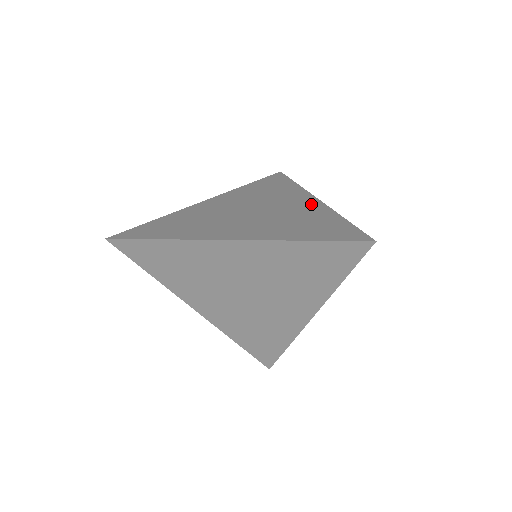
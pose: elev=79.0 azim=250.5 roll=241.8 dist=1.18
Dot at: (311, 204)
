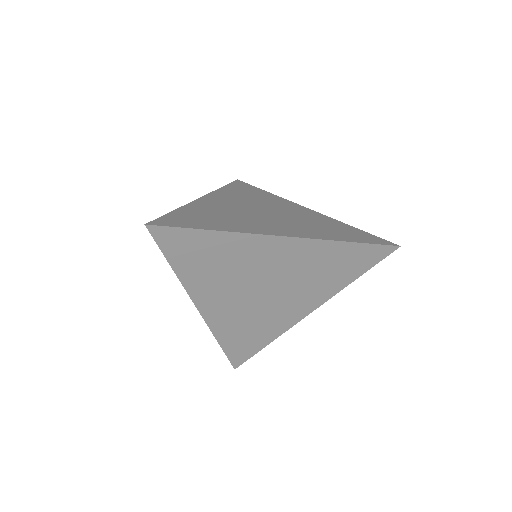
Dot at: (310, 212)
